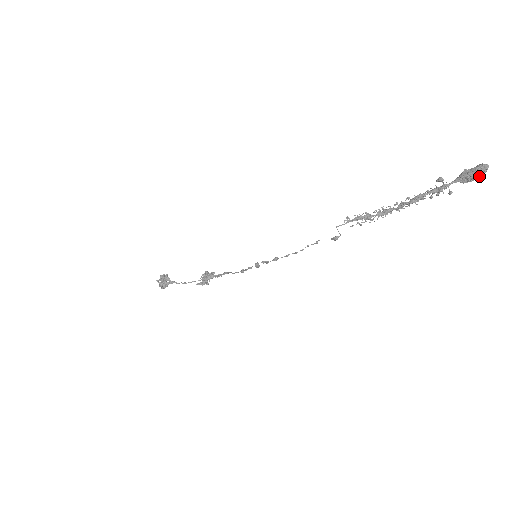
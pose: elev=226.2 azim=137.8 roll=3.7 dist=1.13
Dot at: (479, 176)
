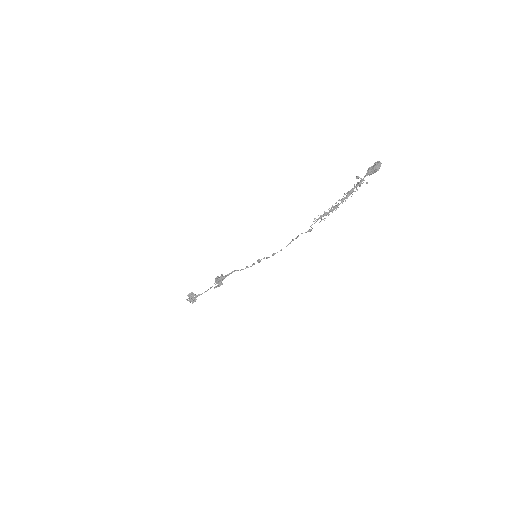
Dot at: (378, 169)
